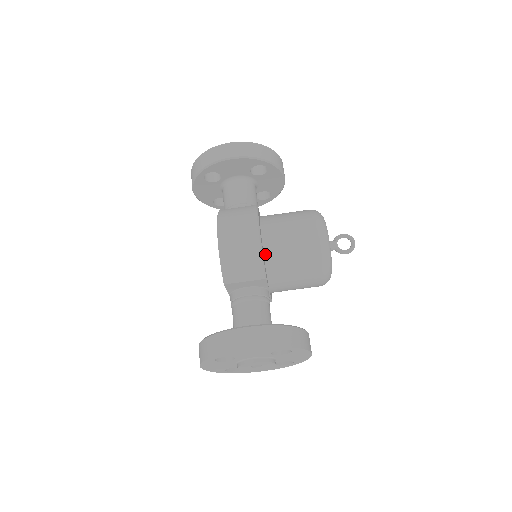
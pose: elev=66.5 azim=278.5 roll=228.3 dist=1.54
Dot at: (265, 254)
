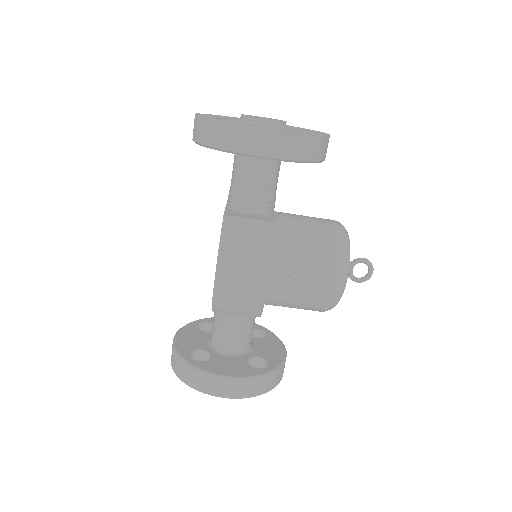
Dot at: (267, 292)
